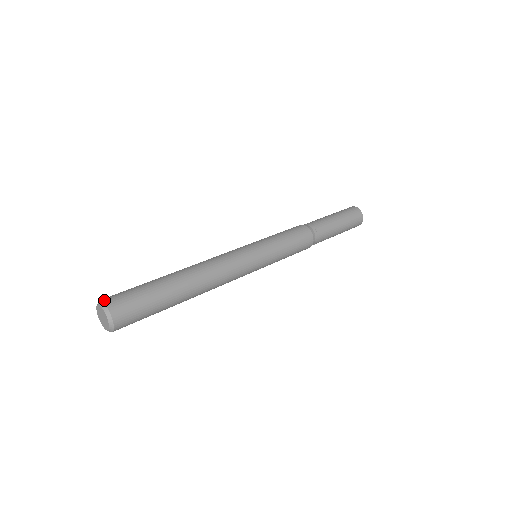
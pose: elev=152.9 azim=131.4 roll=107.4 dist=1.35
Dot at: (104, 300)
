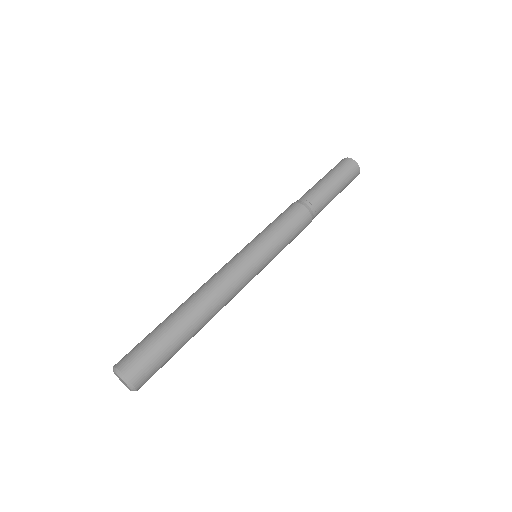
Dot at: (133, 382)
